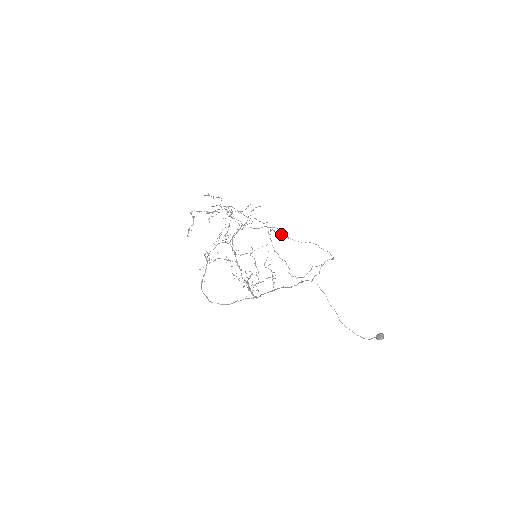
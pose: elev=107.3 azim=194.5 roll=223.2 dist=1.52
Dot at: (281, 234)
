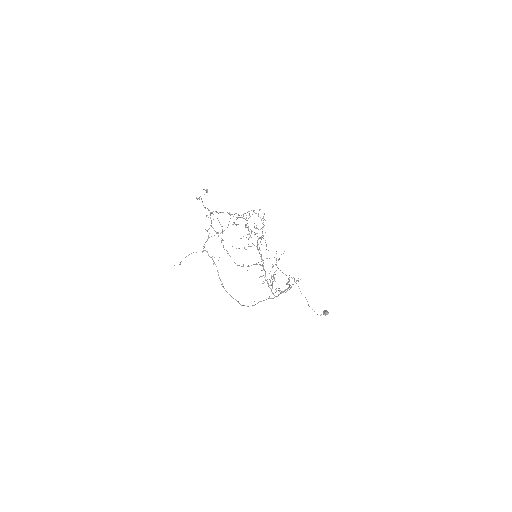
Dot at: occluded
